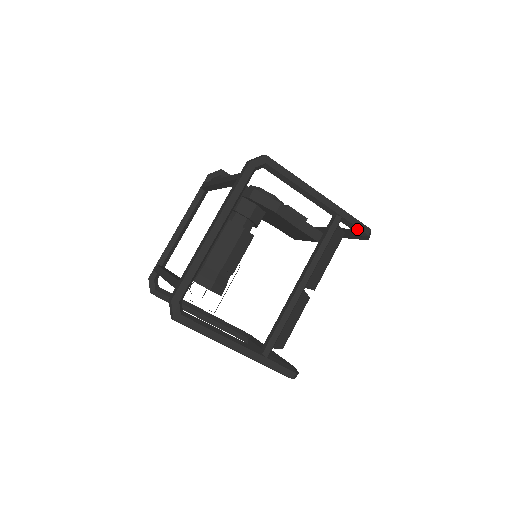
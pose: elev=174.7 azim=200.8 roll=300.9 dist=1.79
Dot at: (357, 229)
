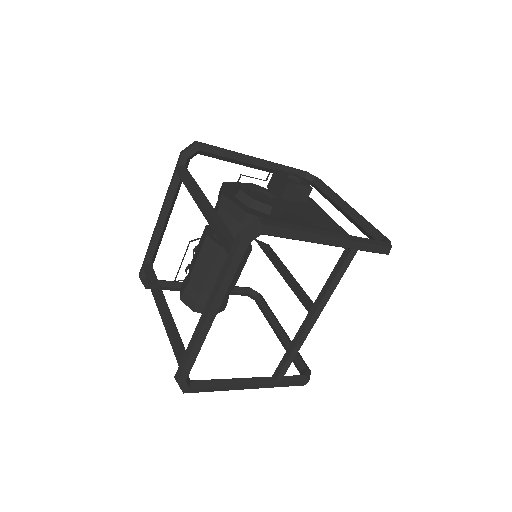
Dot at: (375, 252)
